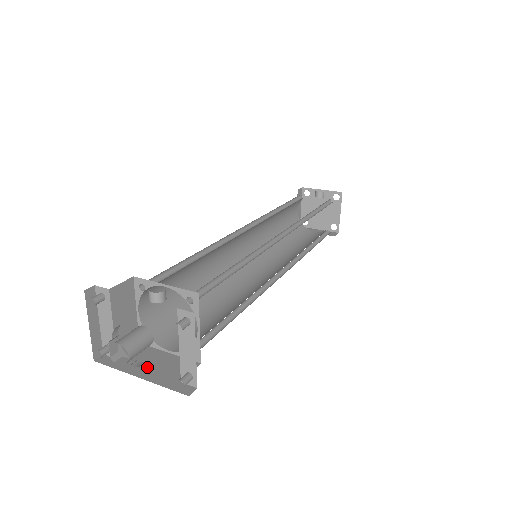
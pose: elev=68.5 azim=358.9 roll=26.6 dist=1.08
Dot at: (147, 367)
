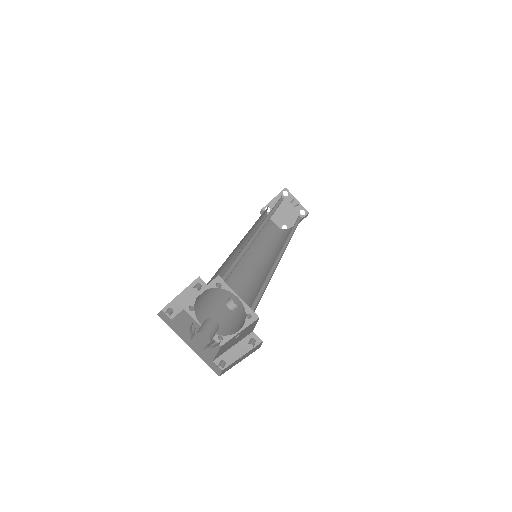
Dot at: occluded
